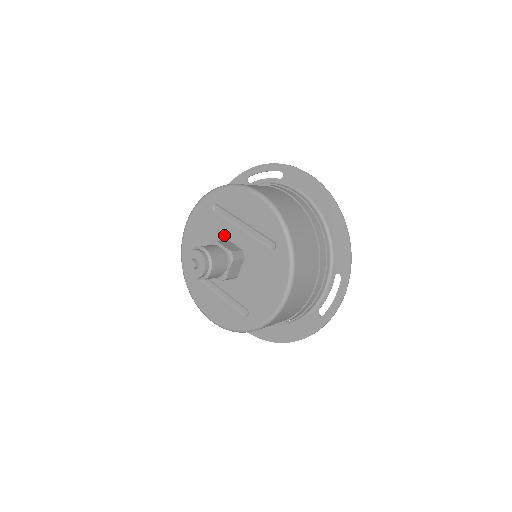
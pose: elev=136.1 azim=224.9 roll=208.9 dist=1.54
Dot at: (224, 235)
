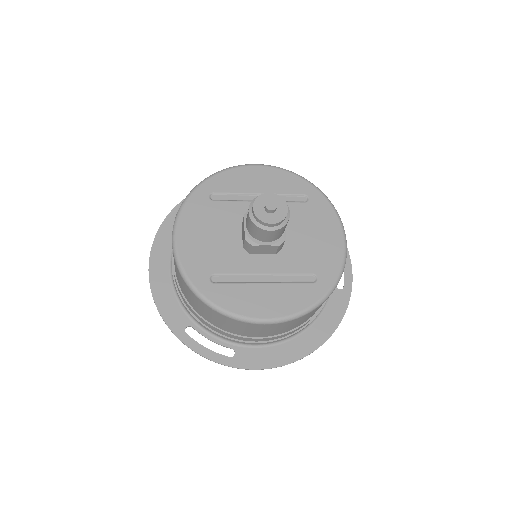
Dot at: (240, 217)
